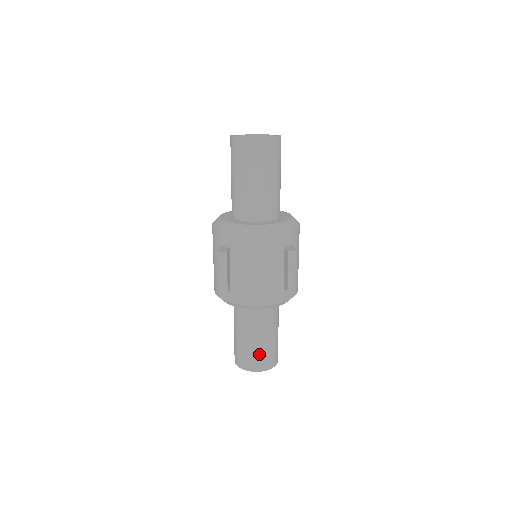
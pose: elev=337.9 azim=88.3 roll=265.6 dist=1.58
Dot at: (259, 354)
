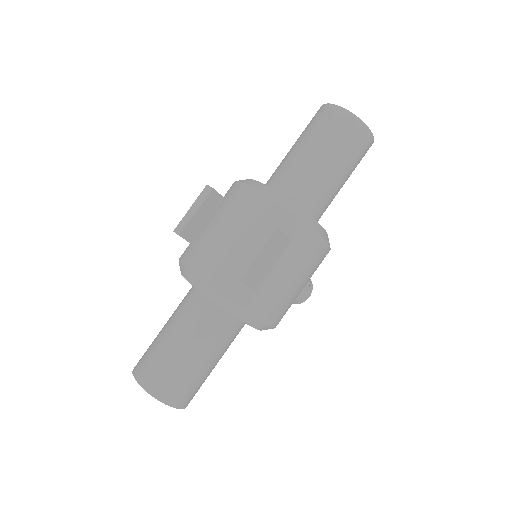
Dot at: (159, 361)
